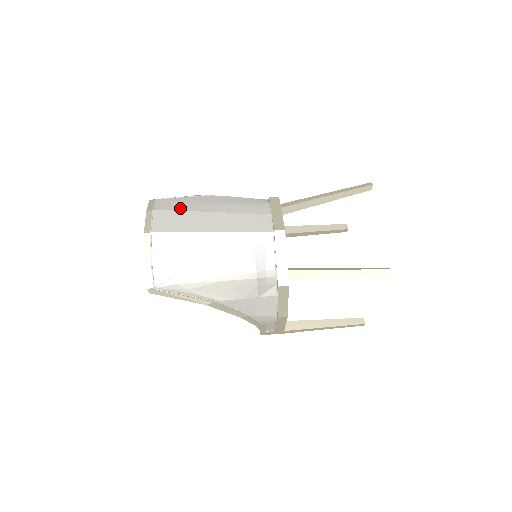
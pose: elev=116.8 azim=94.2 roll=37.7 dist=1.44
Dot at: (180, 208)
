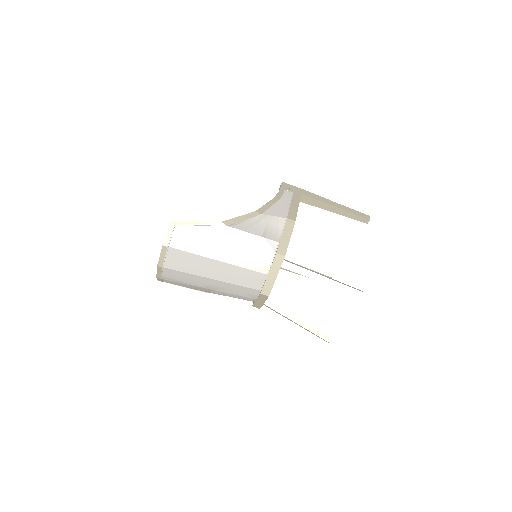
Dot at: (192, 249)
